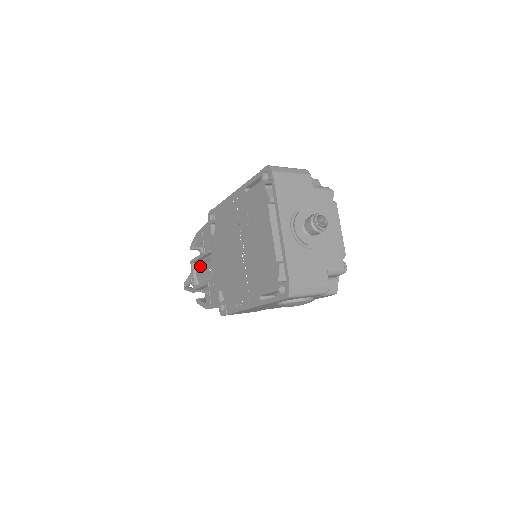
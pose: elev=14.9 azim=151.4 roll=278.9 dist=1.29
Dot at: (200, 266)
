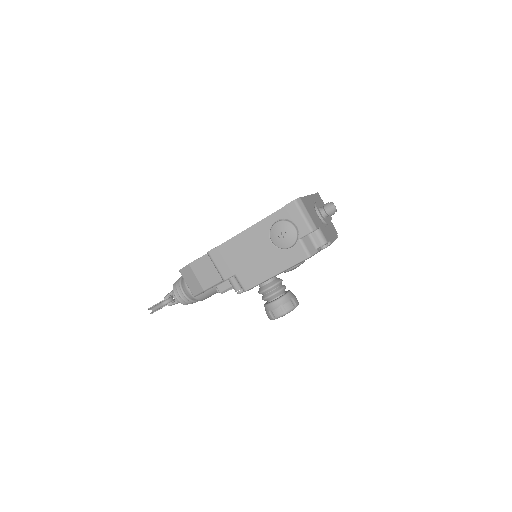
Dot at: occluded
